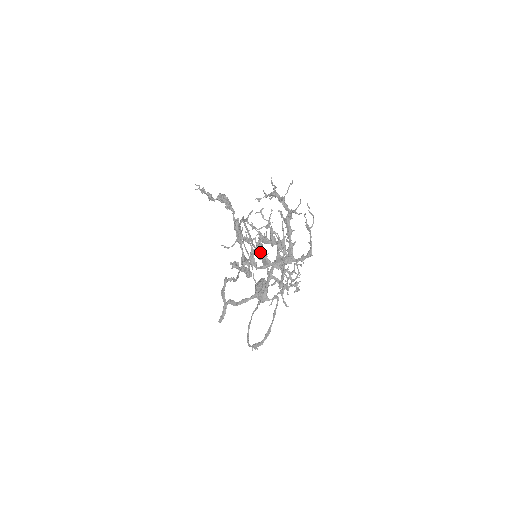
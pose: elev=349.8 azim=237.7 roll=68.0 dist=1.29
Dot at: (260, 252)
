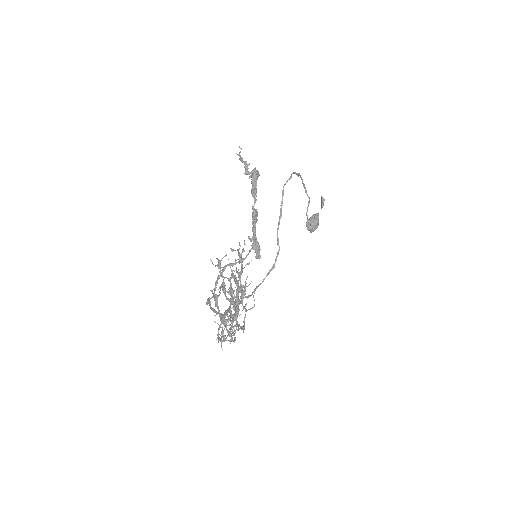
Dot at: (215, 301)
